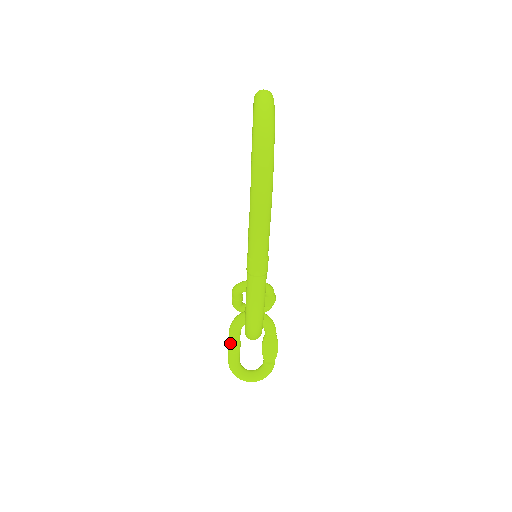
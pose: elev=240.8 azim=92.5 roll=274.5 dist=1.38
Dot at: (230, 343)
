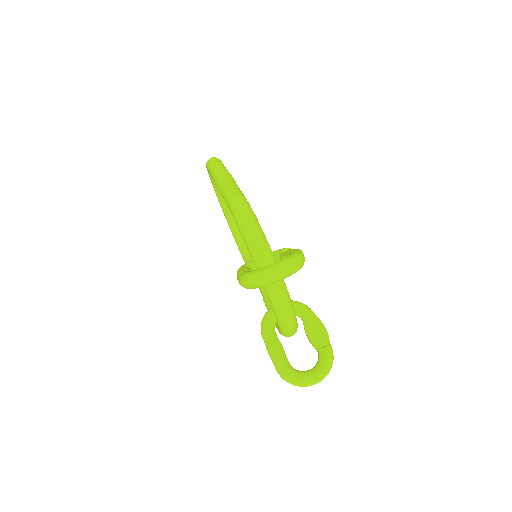
Dot at: (237, 272)
